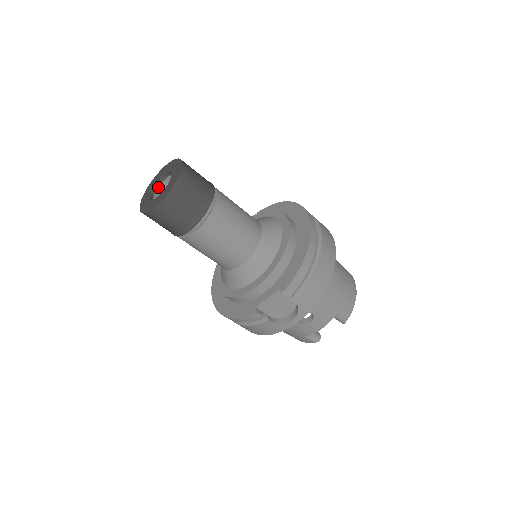
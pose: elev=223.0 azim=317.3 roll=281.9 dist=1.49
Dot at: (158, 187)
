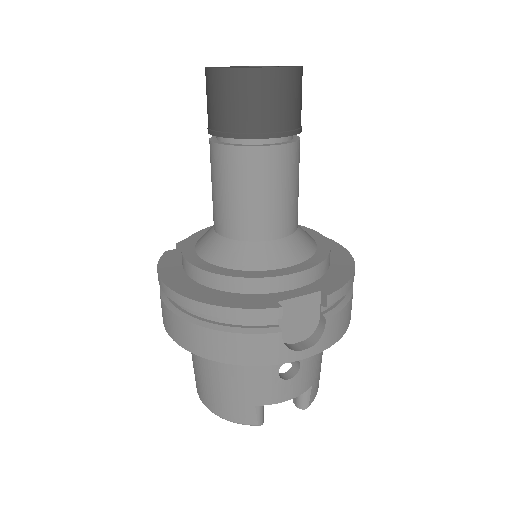
Dot at: occluded
